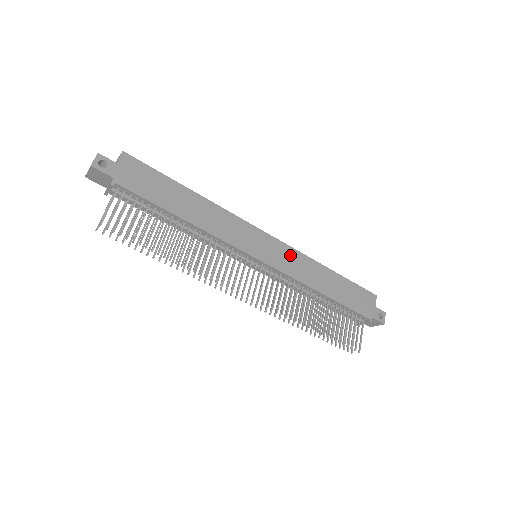
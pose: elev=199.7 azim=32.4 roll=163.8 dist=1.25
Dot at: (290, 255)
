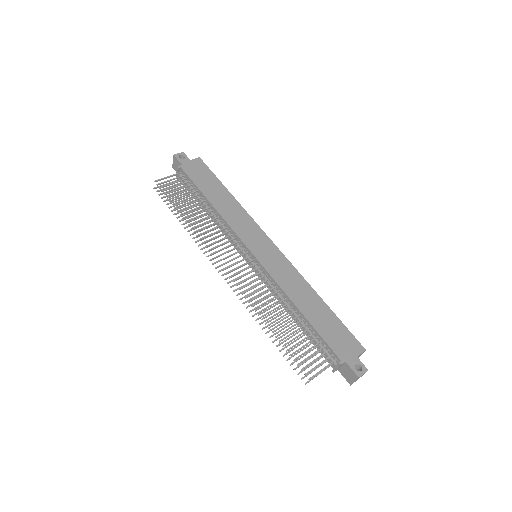
Dot at: (285, 266)
